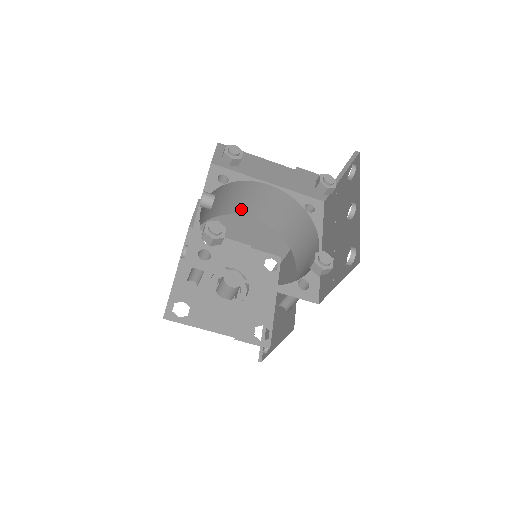
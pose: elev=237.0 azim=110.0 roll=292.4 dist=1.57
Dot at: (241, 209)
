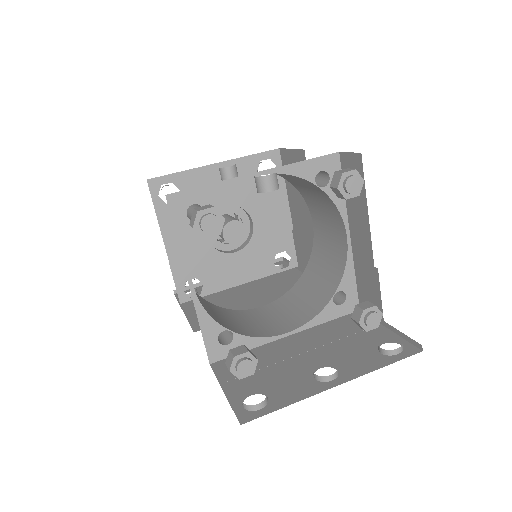
Dot at: (314, 208)
